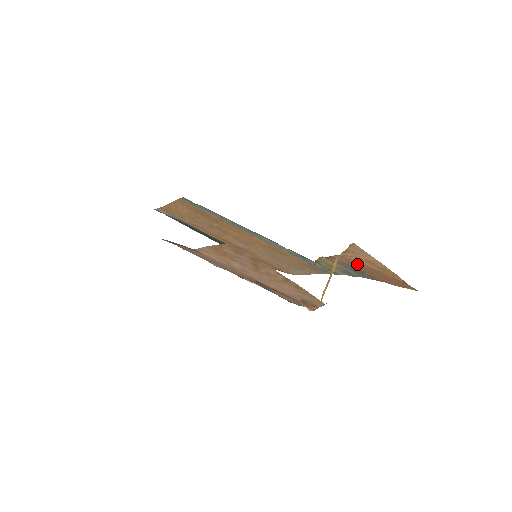
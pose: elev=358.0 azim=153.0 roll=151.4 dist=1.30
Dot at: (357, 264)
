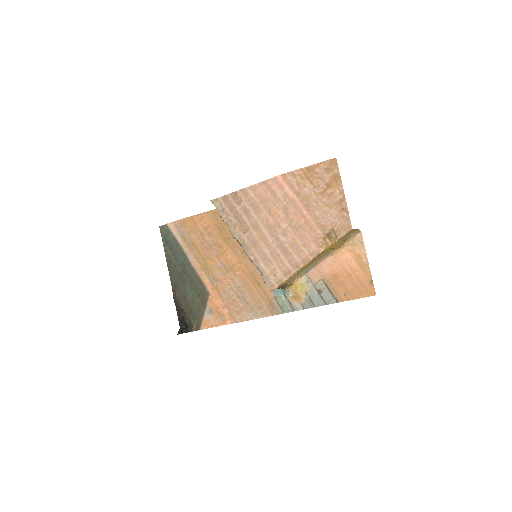
Dot at: (340, 270)
